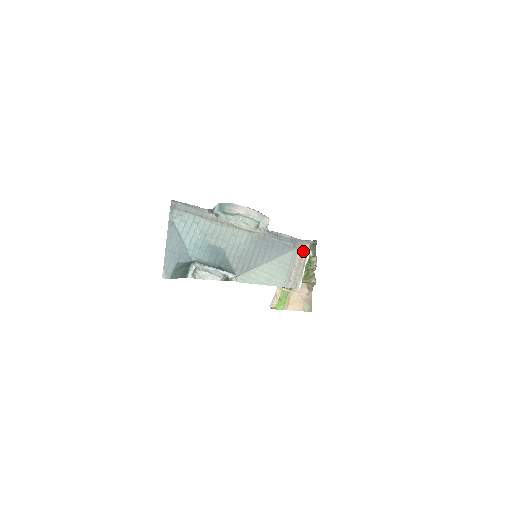
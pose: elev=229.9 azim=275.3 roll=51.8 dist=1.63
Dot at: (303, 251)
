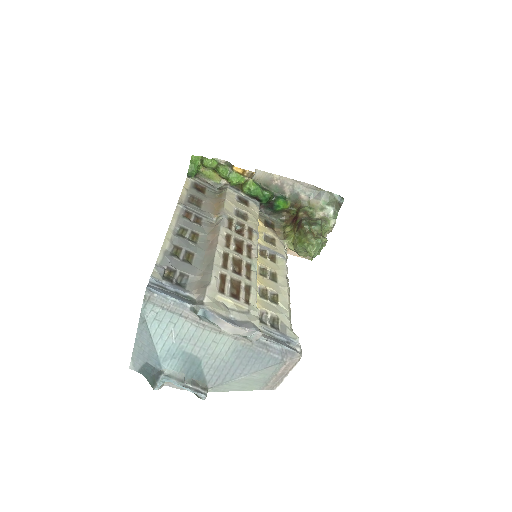
Dot at: (291, 363)
